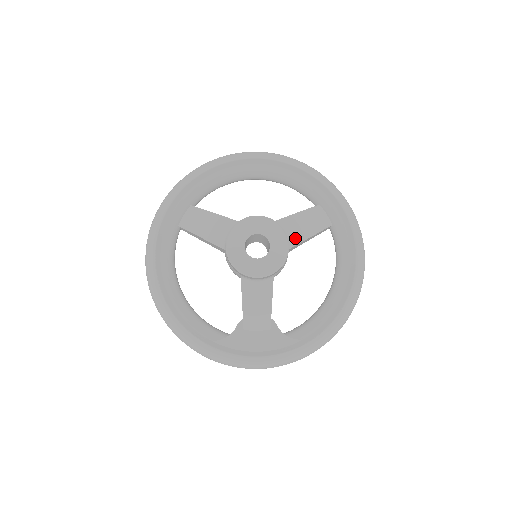
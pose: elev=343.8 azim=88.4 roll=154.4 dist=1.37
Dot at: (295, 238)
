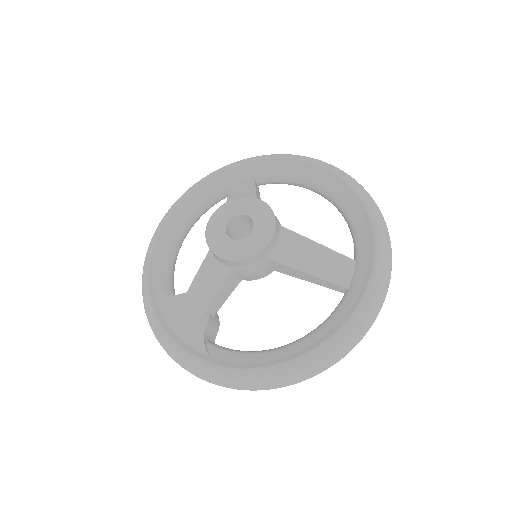
Dot at: (287, 257)
